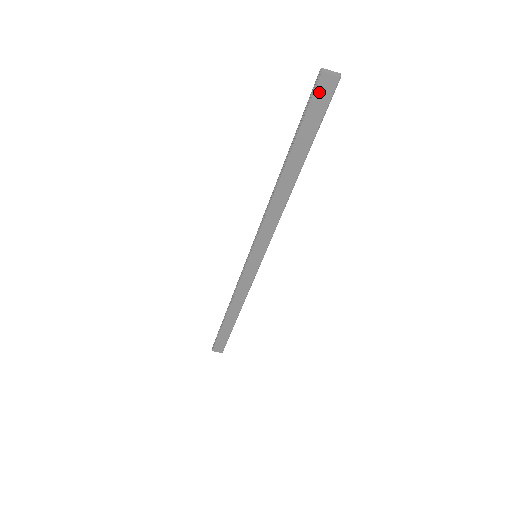
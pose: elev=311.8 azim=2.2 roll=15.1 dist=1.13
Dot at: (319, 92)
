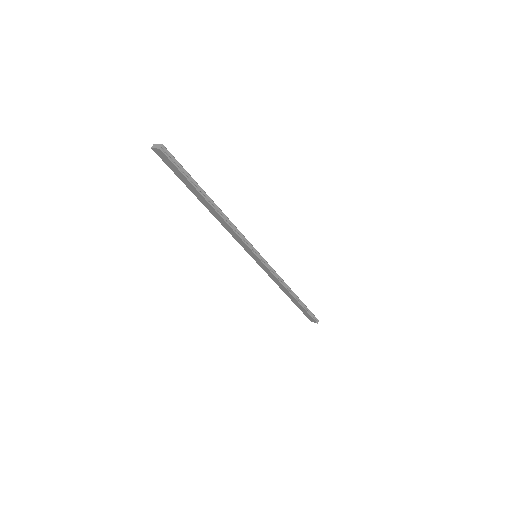
Dot at: (163, 158)
